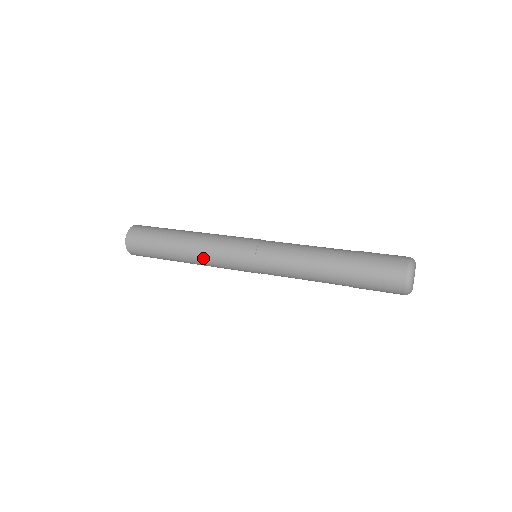
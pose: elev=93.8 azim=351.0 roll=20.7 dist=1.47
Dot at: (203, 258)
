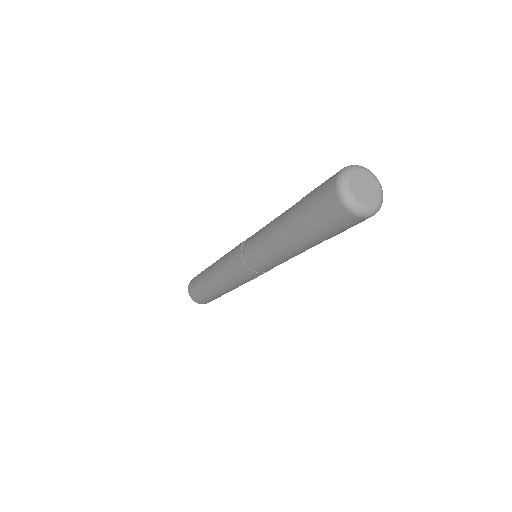
Dot at: (218, 264)
